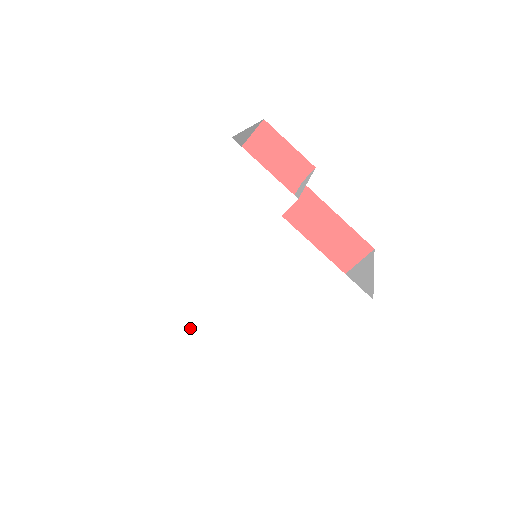
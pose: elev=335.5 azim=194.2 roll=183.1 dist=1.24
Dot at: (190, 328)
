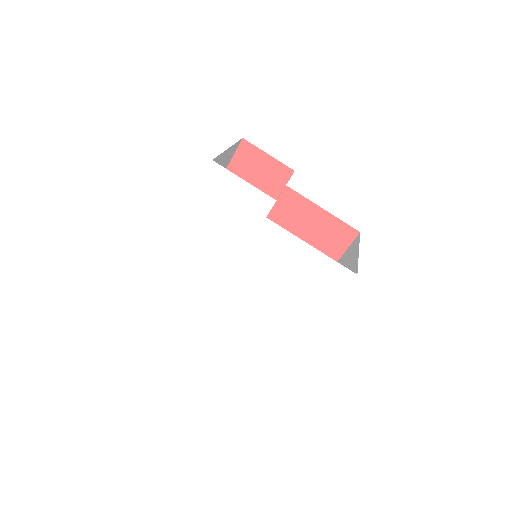
Dot at: (210, 327)
